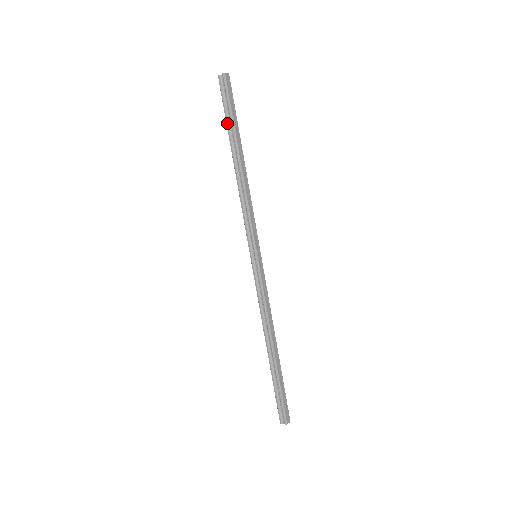
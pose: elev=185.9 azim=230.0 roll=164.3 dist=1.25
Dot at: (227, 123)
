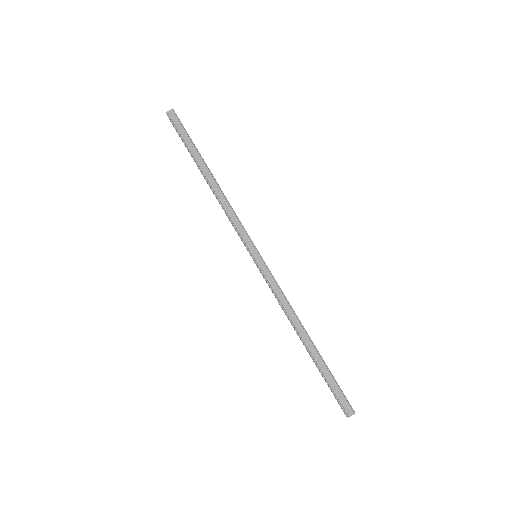
Dot at: (188, 151)
